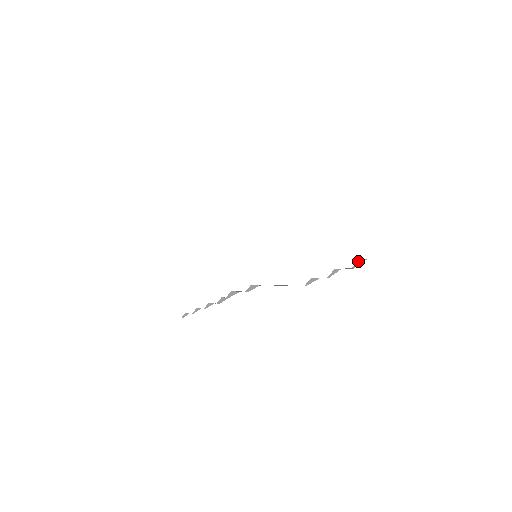
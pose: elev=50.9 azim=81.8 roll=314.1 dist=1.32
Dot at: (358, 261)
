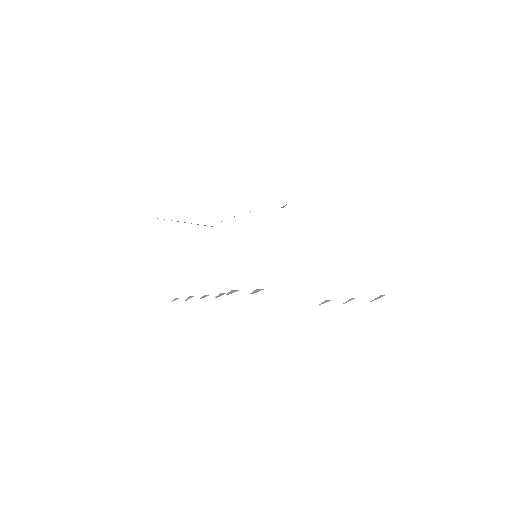
Dot at: (377, 297)
